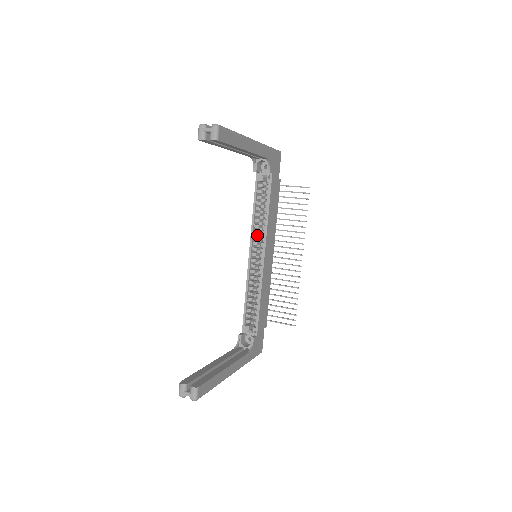
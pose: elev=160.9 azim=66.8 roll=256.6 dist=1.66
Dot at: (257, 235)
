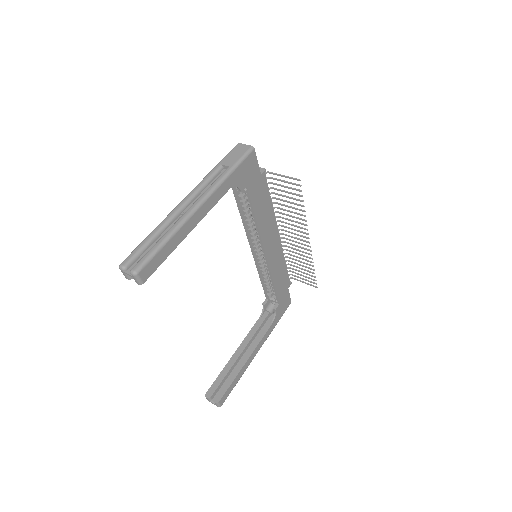
Dot at: occluded
